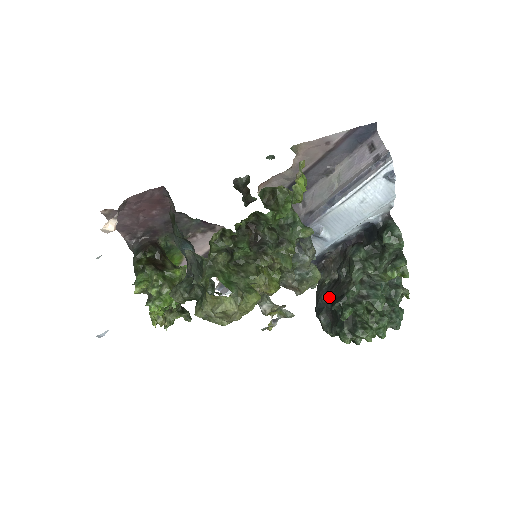
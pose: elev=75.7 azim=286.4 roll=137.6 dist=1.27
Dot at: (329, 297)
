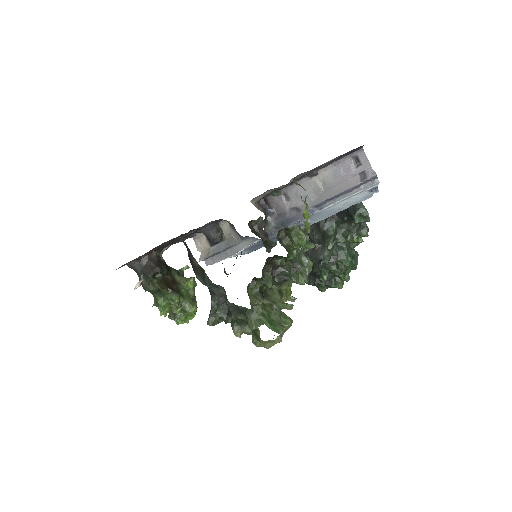
Dot at: occluded
